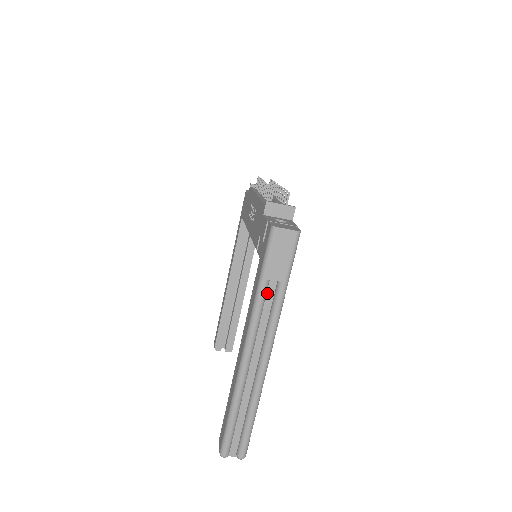
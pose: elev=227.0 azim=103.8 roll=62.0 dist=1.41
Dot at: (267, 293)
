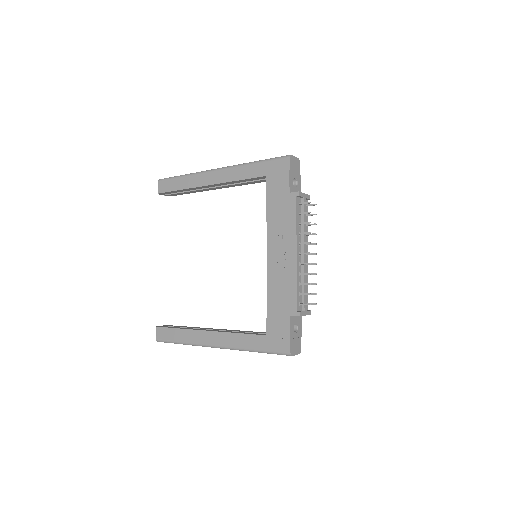
Dot at: occluded
